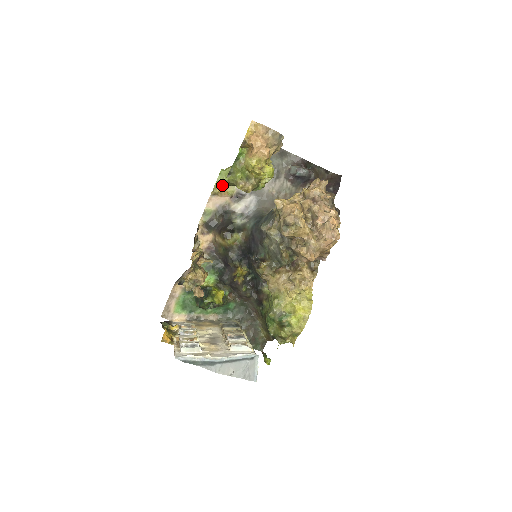
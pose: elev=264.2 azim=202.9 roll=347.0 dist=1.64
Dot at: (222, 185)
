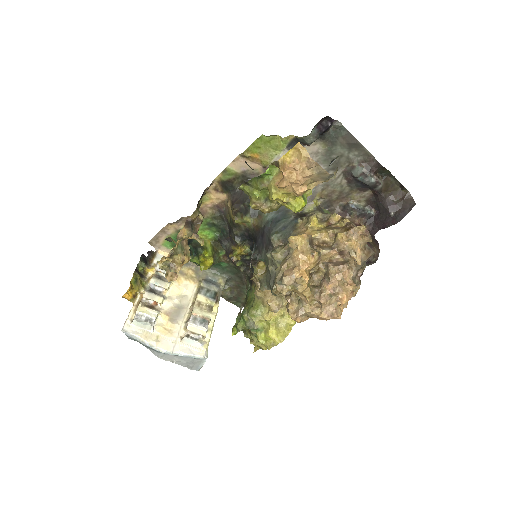
Dot at: occluded
